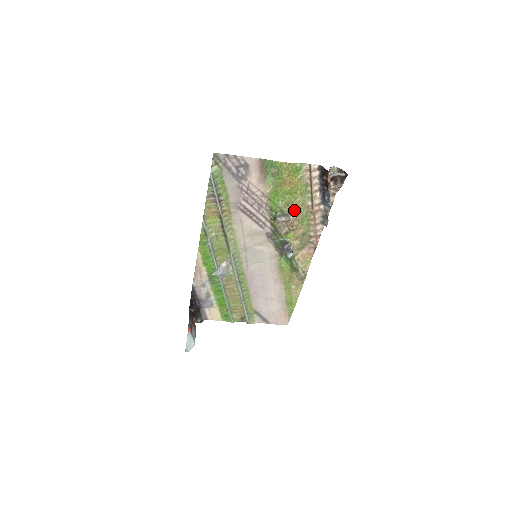
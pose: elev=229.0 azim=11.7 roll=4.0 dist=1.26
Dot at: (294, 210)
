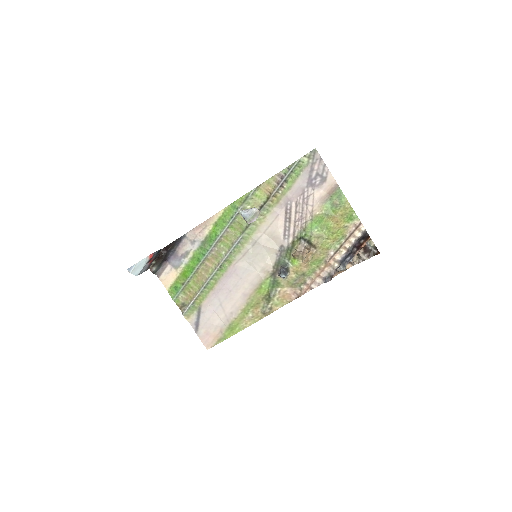
Dot at: (318, 246)
